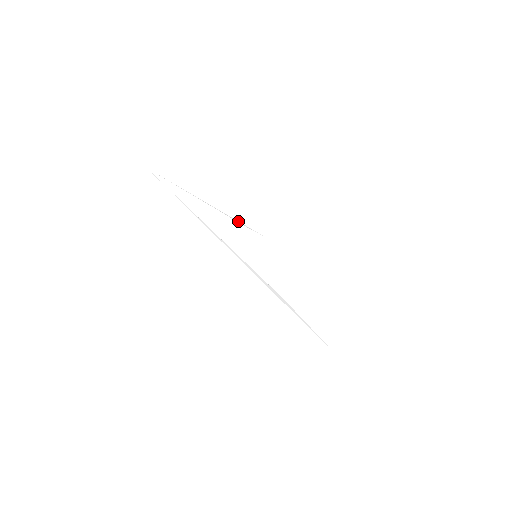
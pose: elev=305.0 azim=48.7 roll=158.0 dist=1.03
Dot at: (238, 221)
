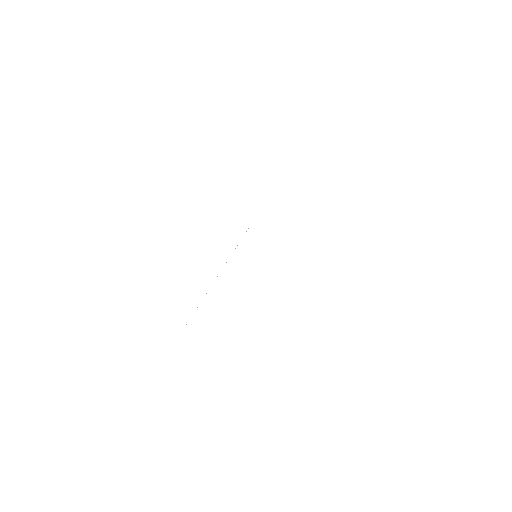
Dot at: occluded
